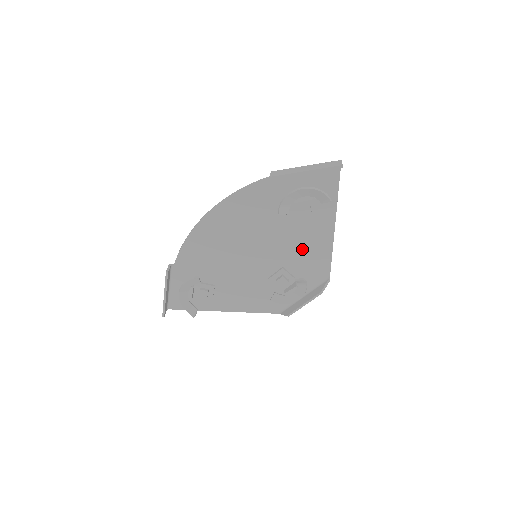
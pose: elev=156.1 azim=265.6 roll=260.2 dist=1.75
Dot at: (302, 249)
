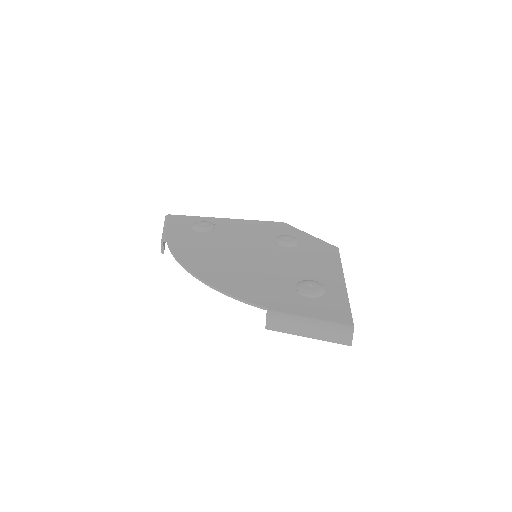
Dot at: occluded
